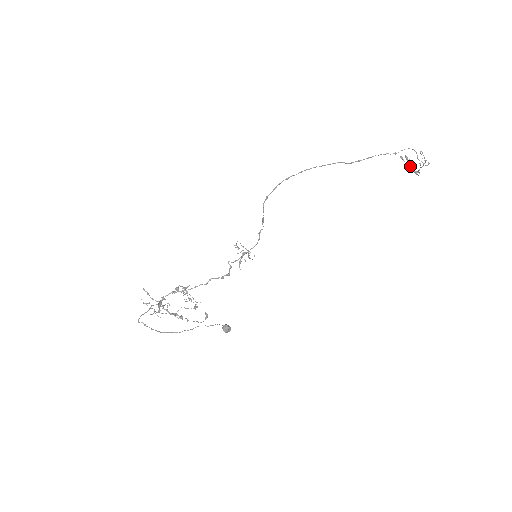
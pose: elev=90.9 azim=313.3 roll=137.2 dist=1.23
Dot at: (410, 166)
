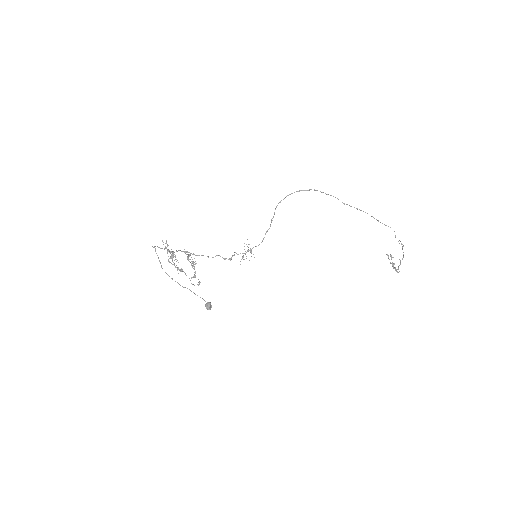
Dot at: occluded
